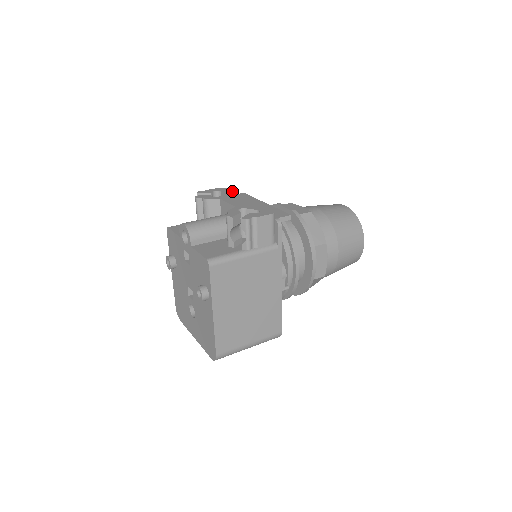
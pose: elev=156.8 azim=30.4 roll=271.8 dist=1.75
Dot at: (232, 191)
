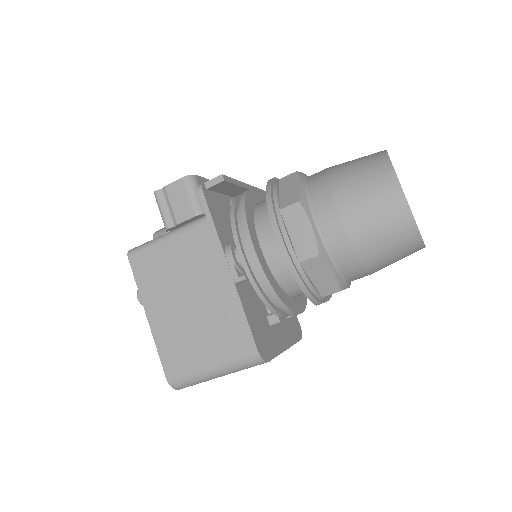
Dot at: occluded
